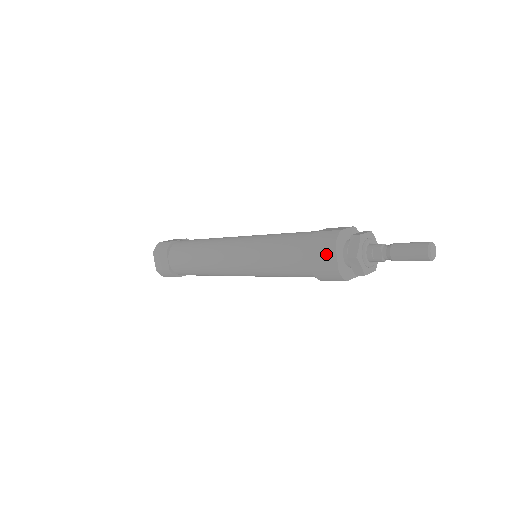
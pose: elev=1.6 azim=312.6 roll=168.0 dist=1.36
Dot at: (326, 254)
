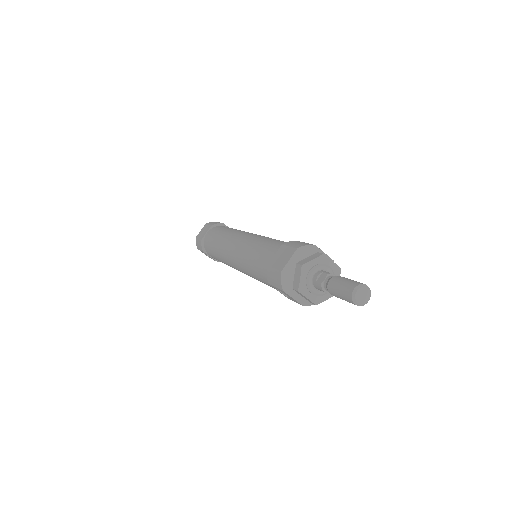
Dot at: (286, 254)
